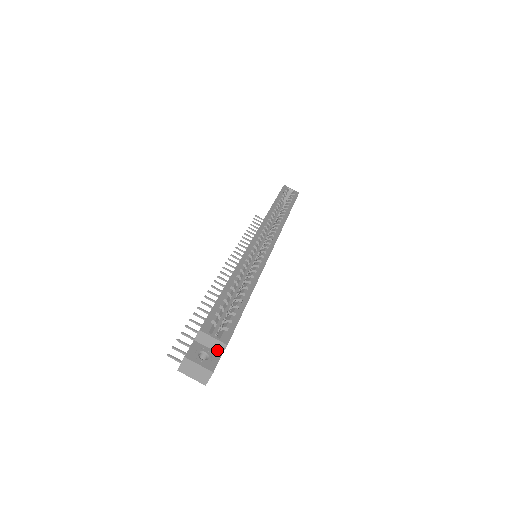
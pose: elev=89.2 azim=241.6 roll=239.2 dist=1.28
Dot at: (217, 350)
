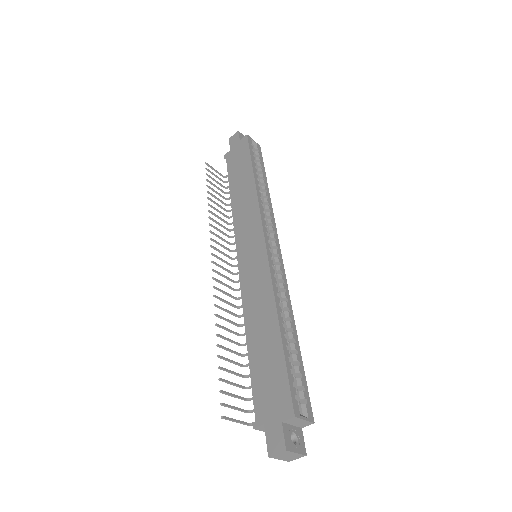
Dot at: (300, 426)
